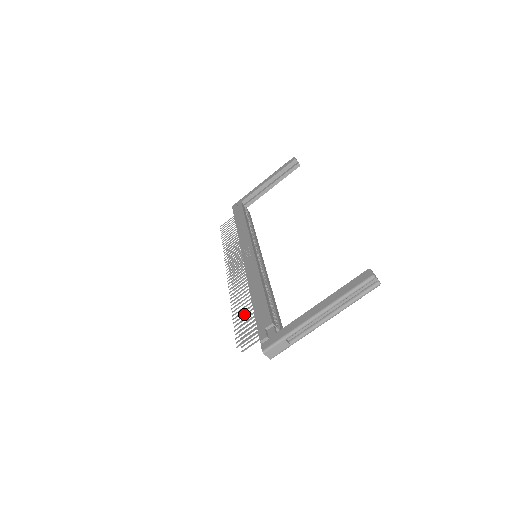
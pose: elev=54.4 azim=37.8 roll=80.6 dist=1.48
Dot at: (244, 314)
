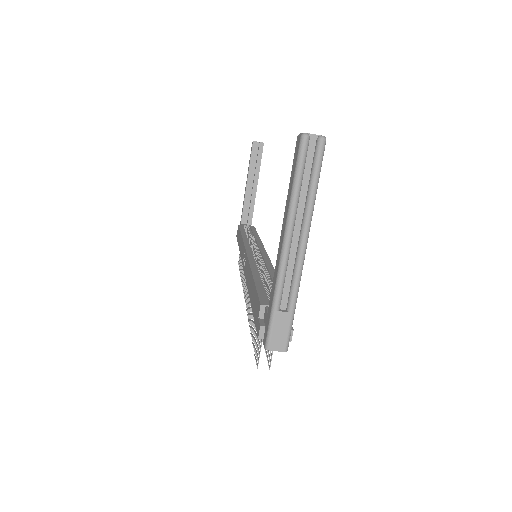
Dot at: occluded
